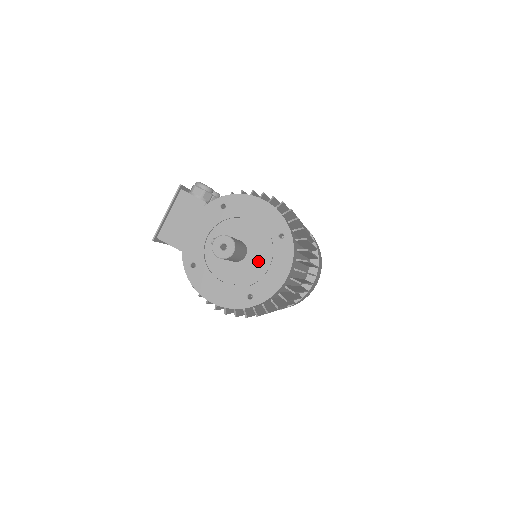
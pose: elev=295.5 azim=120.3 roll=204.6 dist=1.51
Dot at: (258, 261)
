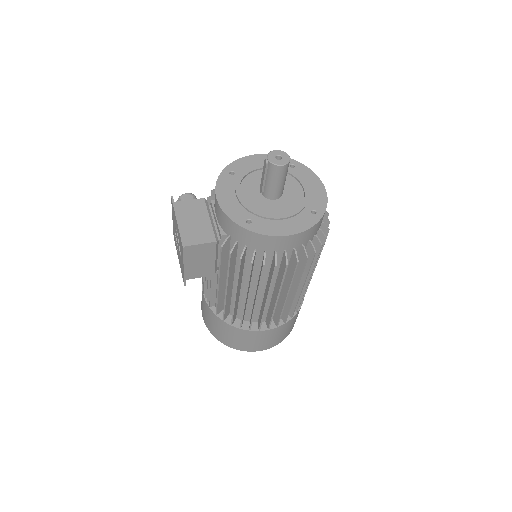
Dot at: (294, 188)
